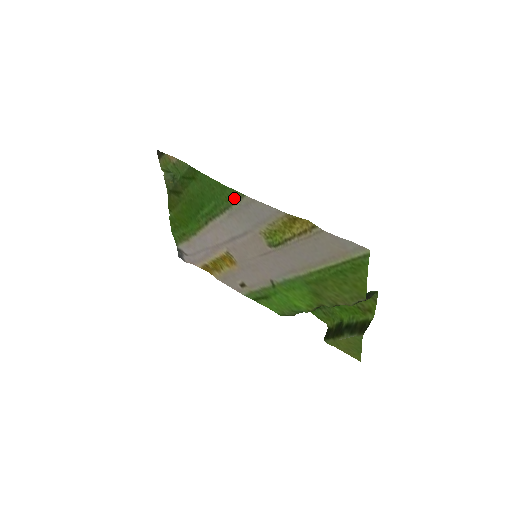
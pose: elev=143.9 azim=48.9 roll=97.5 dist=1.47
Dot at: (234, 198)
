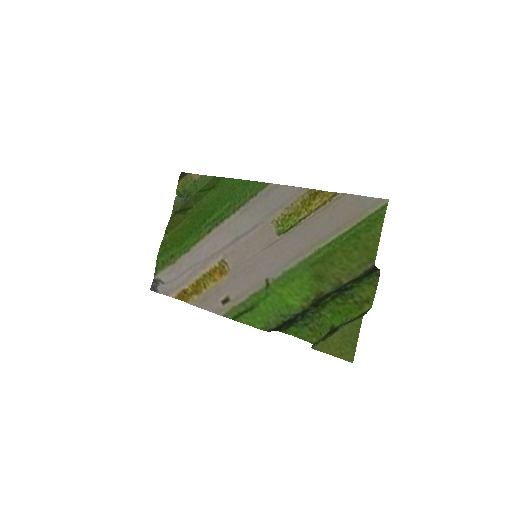
Dot at: (256, 190)
